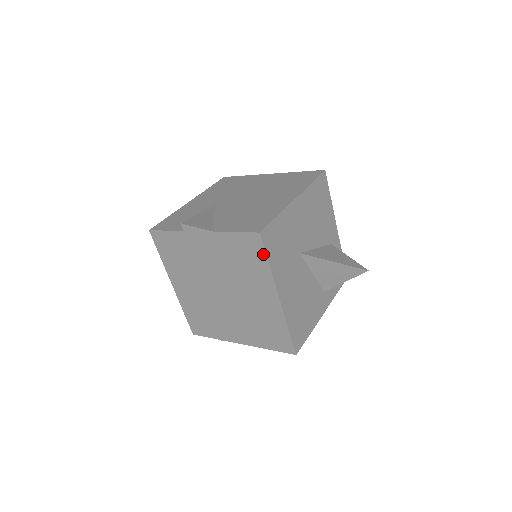
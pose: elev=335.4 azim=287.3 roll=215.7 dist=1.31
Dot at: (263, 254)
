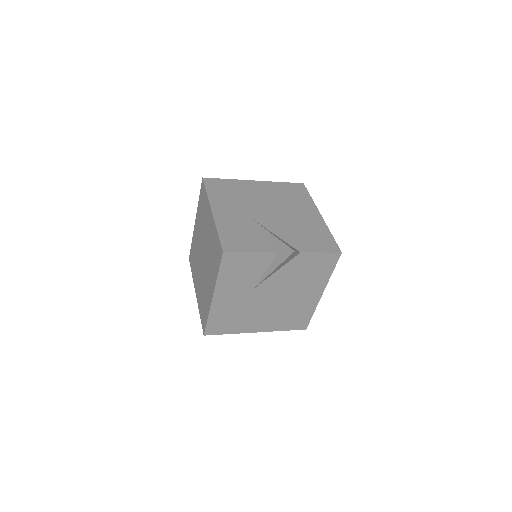
Dot at: (333, 266)
